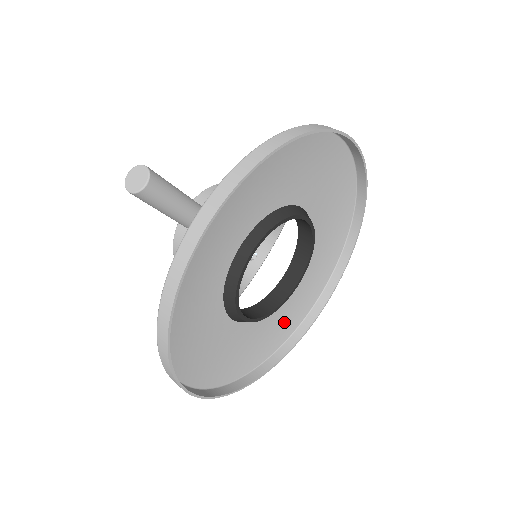
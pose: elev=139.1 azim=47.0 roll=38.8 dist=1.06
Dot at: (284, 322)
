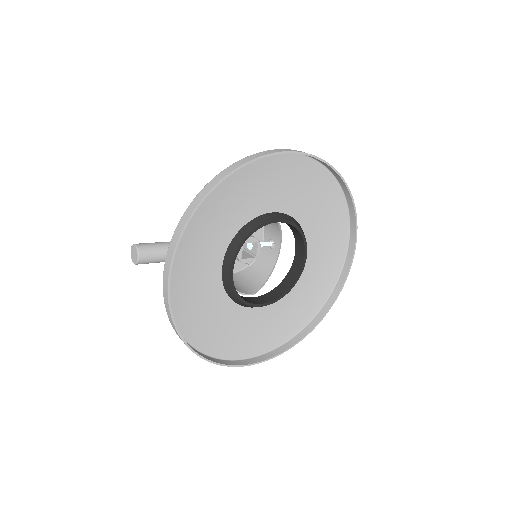
Dot at: (317, 286)
